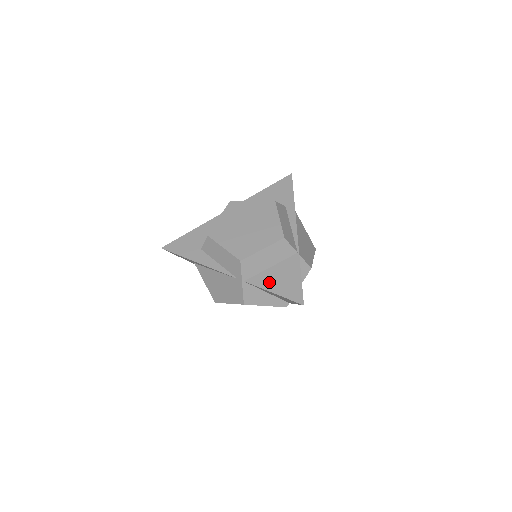
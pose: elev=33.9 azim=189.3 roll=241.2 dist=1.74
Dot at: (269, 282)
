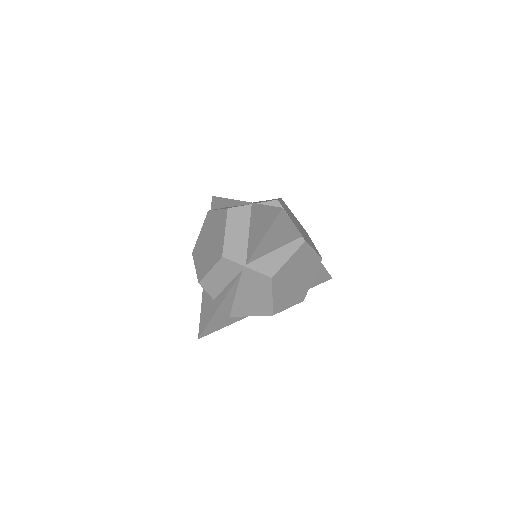
Dot at: (256, 239)
